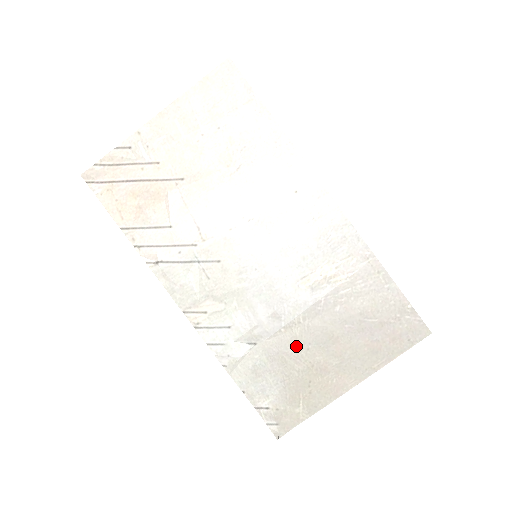
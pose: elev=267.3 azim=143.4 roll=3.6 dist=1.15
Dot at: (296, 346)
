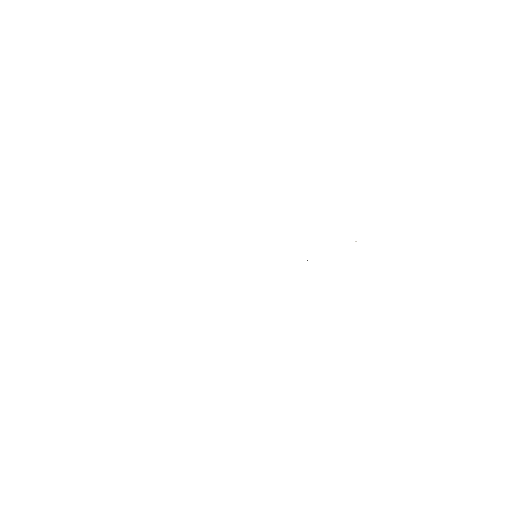
Dot at: occluded
